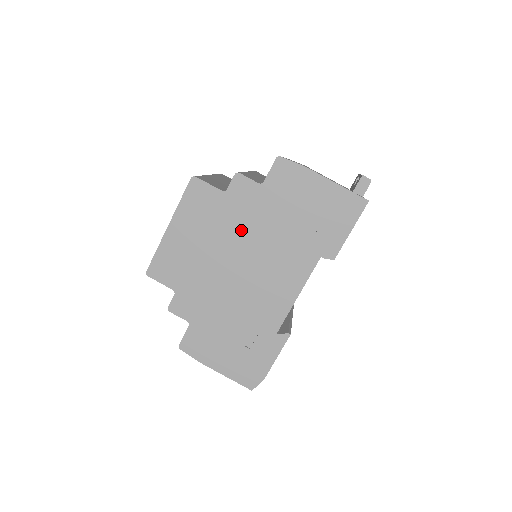
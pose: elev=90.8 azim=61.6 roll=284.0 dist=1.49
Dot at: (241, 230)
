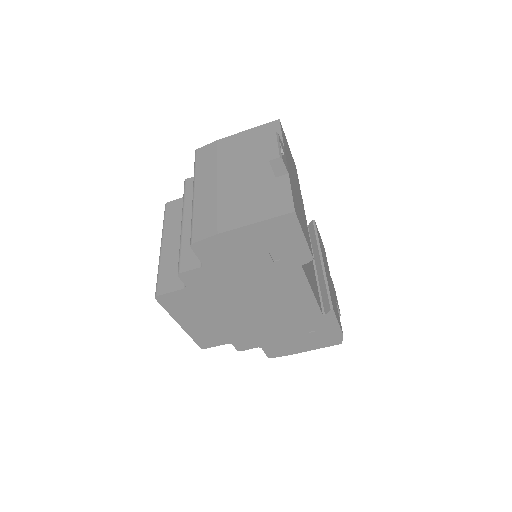
Dot at: (226, 295)
